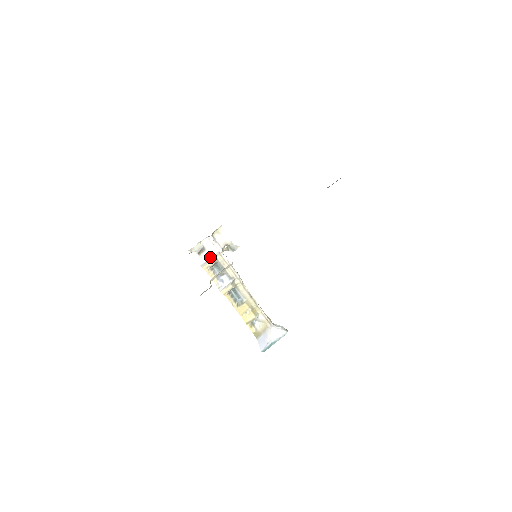
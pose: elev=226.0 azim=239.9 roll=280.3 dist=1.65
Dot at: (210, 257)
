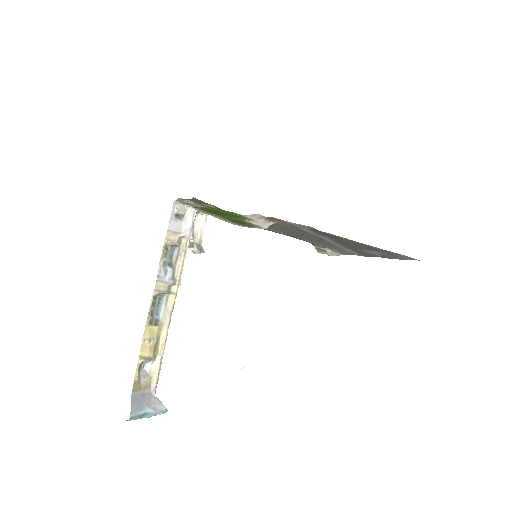
Dot at: (180, 232)
